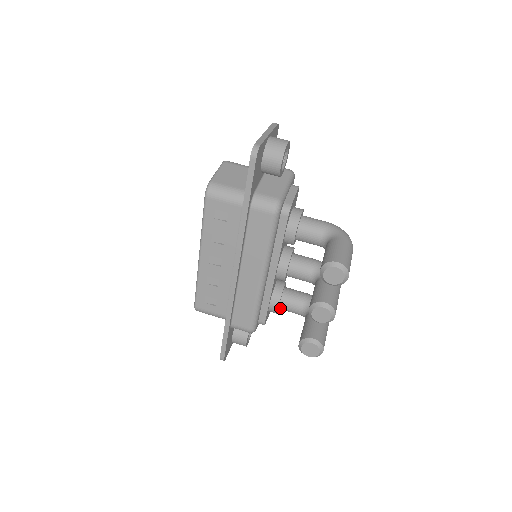
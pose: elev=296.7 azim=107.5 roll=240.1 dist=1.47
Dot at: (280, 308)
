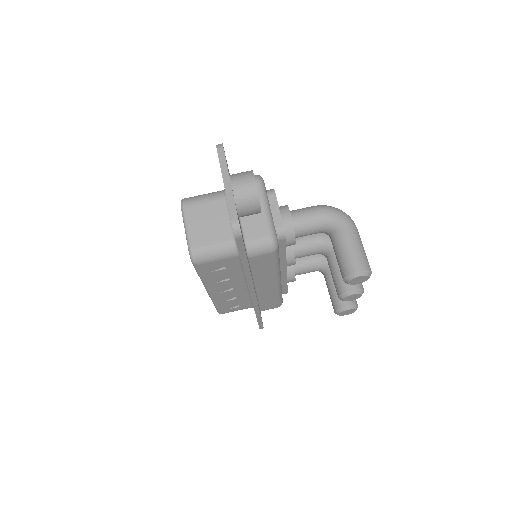
Dot at: (295, 275)
